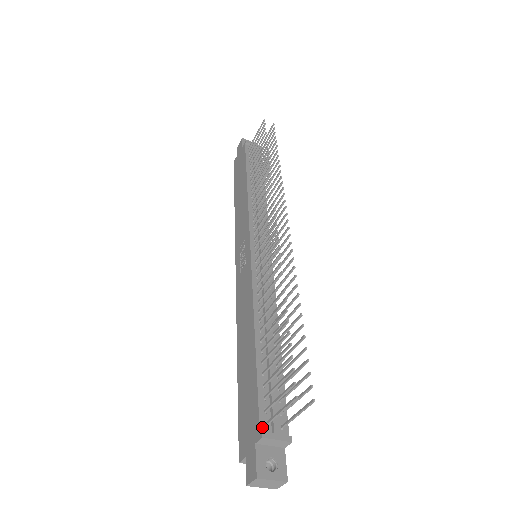
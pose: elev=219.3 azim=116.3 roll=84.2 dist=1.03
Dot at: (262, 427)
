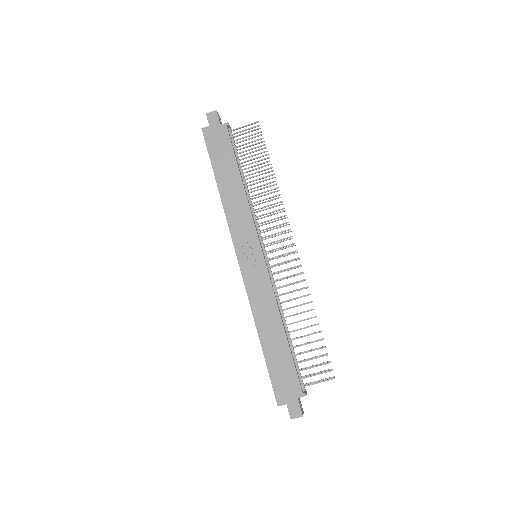
Dot at: (302, 389)
